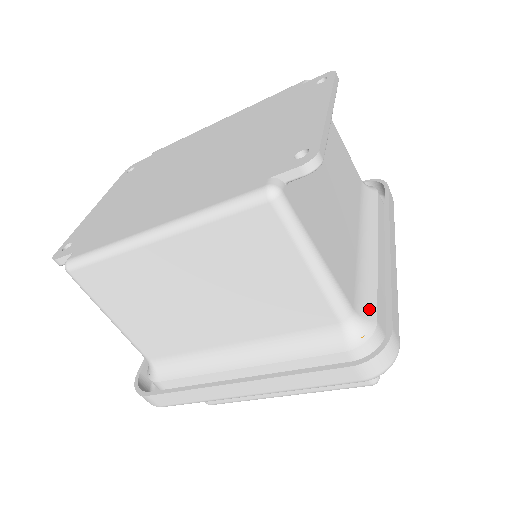
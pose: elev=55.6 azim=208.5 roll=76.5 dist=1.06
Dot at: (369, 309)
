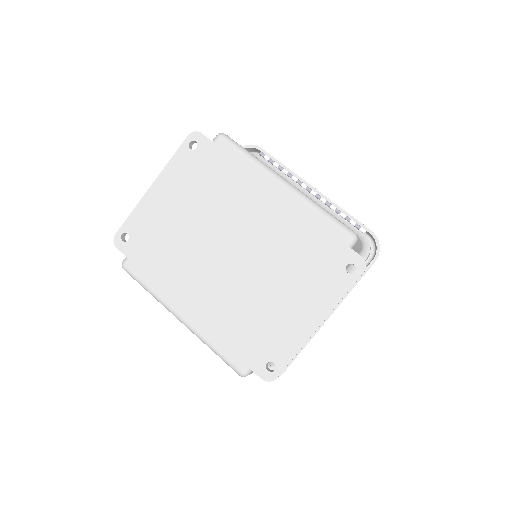
Dot at: occluded
